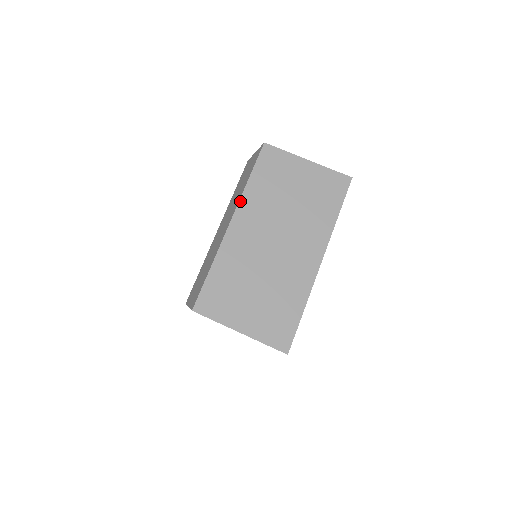
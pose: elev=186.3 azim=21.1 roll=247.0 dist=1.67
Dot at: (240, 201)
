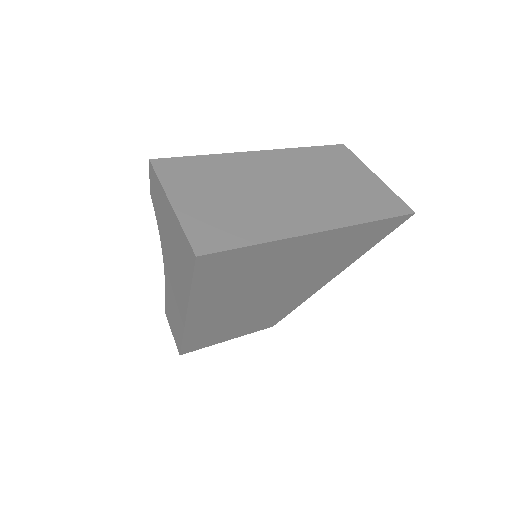
Dot at: (283, 149)
